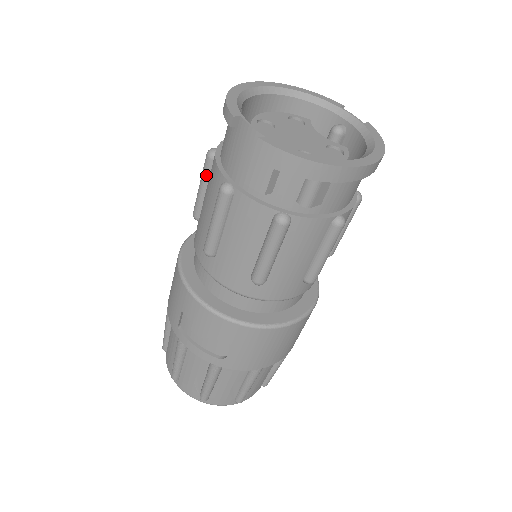
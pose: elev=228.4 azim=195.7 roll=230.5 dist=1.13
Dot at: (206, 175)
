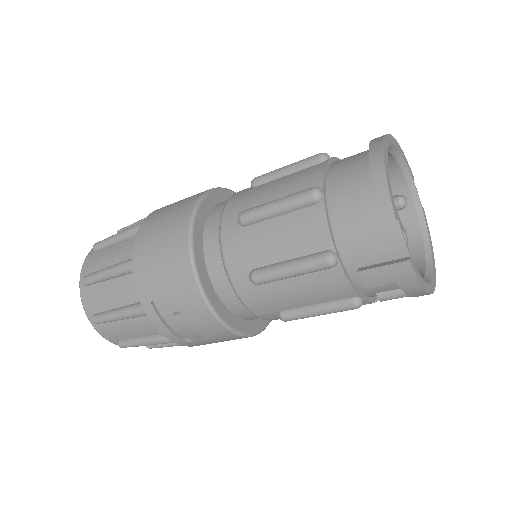
Dot at: (295, 208)
